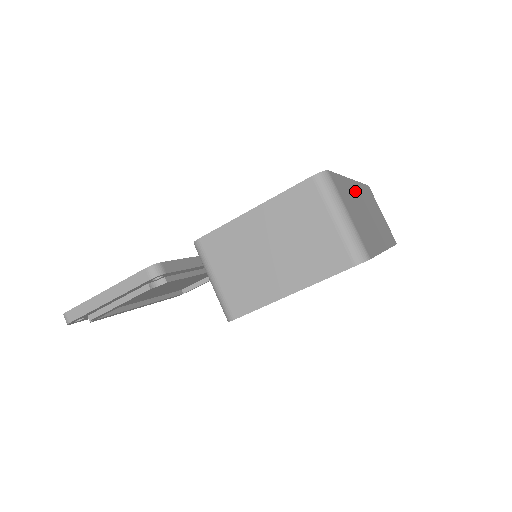
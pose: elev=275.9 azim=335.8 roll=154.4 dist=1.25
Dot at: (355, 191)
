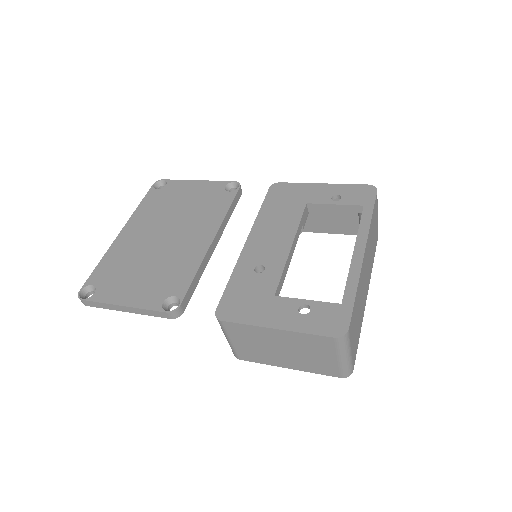
Dot at: (363, 272)
